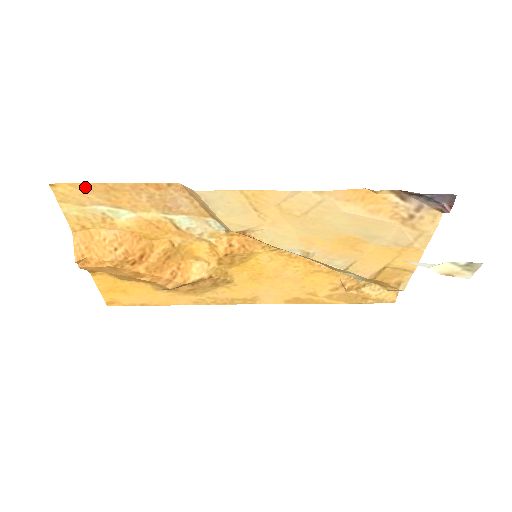
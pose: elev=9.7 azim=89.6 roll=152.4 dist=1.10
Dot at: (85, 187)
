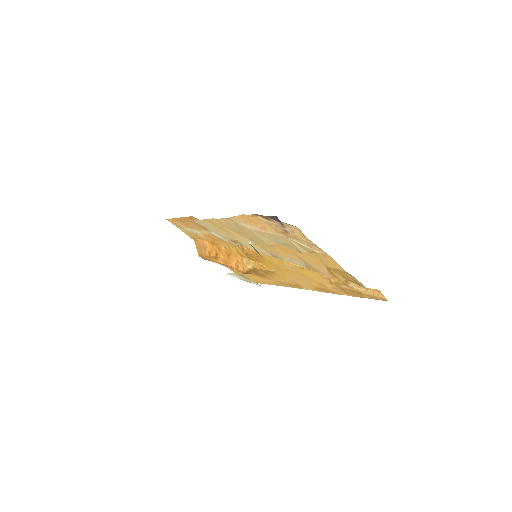
Dot at: (175, 220)
